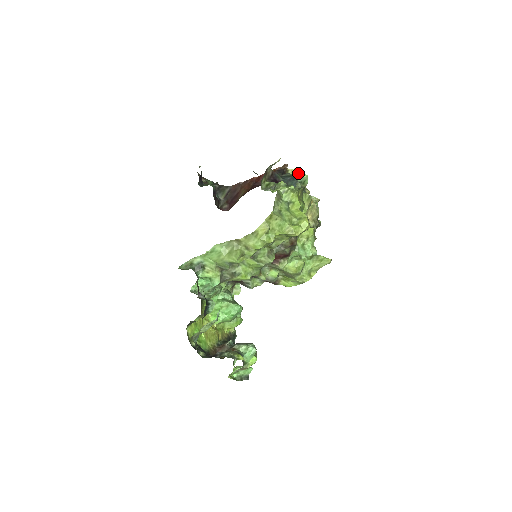
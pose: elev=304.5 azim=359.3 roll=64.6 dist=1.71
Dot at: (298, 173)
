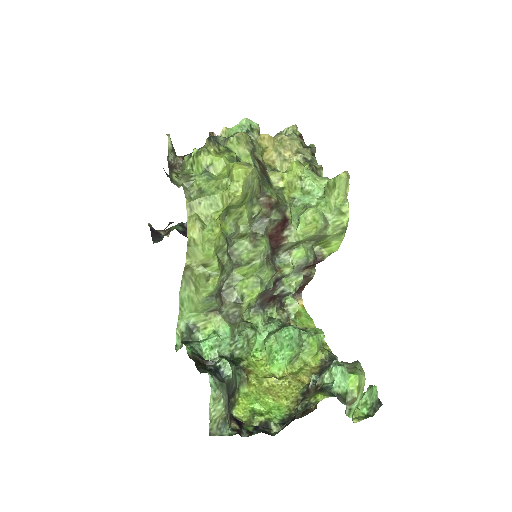
Dot at: (233, 127)
